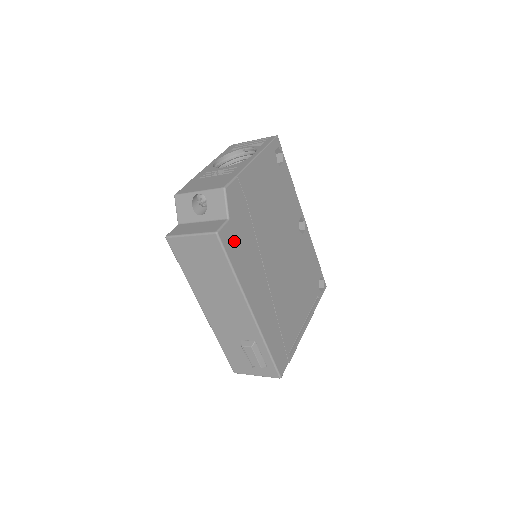
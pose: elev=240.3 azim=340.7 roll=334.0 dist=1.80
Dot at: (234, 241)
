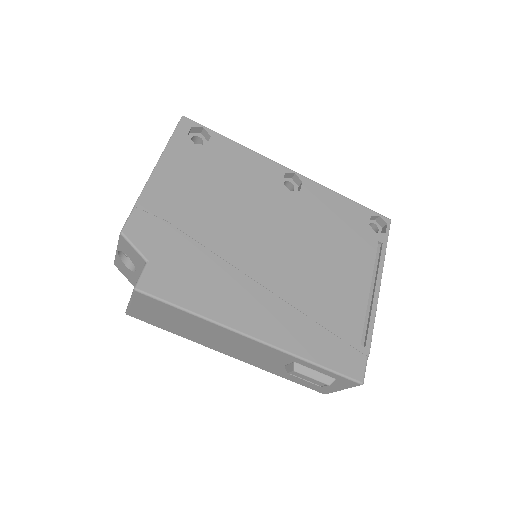
Dot at: (171, 279)
